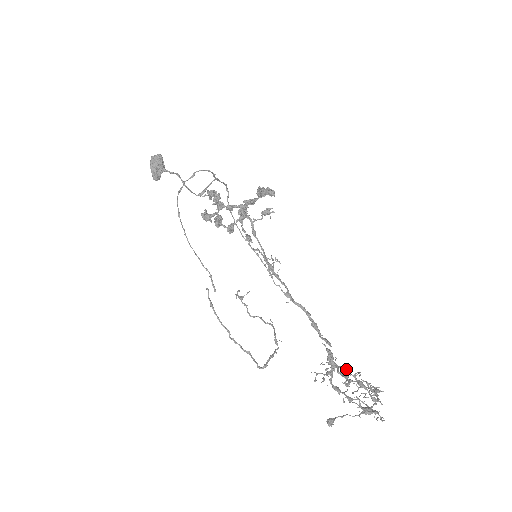
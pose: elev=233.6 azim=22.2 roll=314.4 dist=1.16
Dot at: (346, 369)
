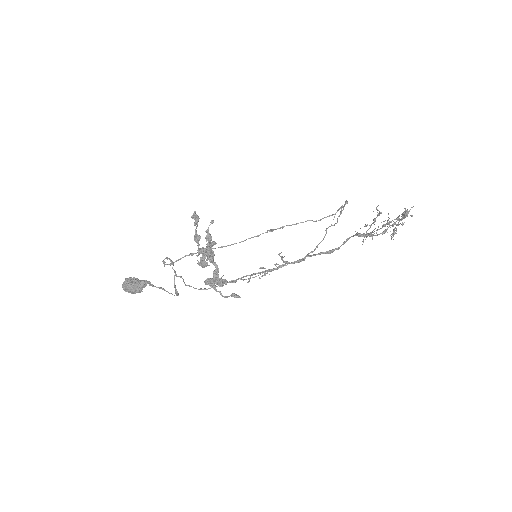
Dot at: occluded
